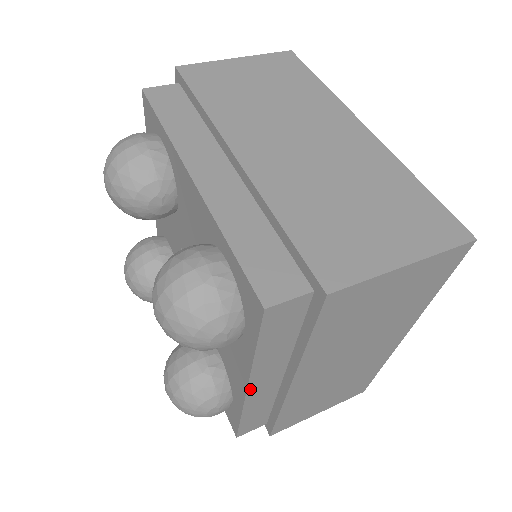
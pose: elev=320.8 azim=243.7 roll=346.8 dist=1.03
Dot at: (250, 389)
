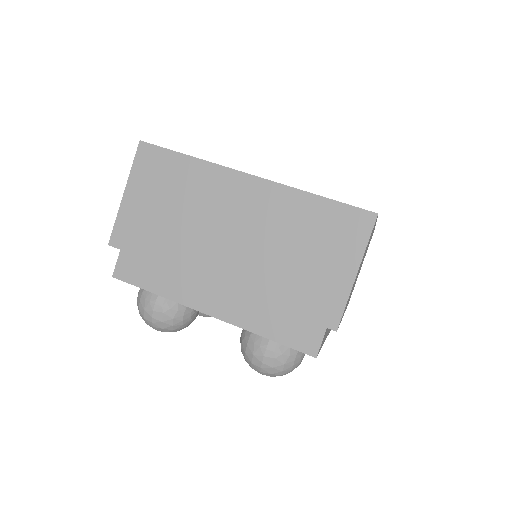
Dot at: occluded
